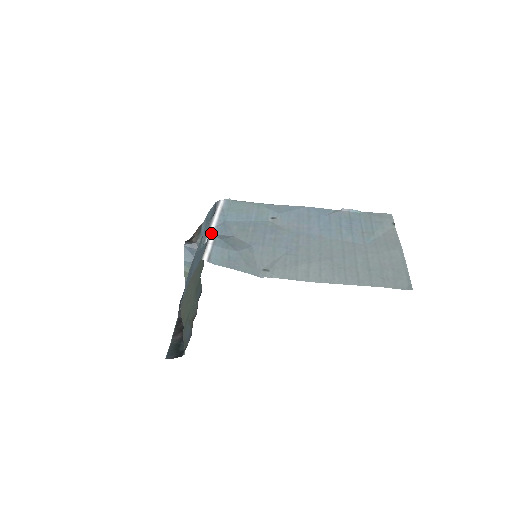
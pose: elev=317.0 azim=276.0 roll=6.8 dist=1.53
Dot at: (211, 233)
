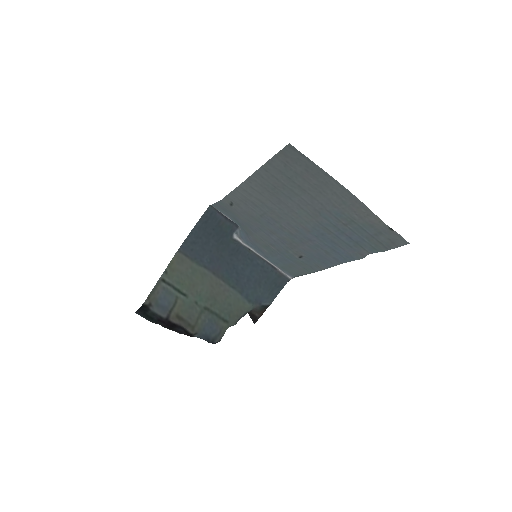
Dot at: (246, 245)
